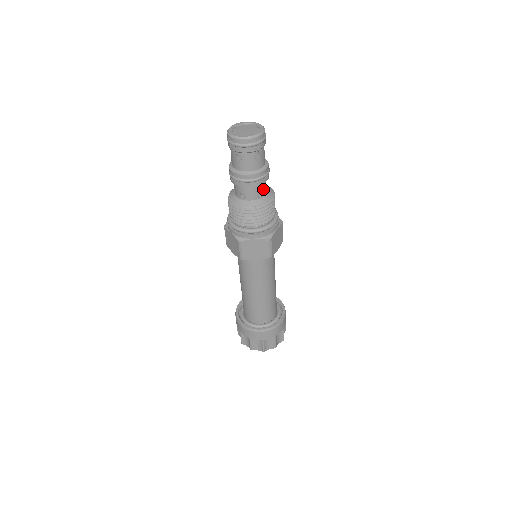
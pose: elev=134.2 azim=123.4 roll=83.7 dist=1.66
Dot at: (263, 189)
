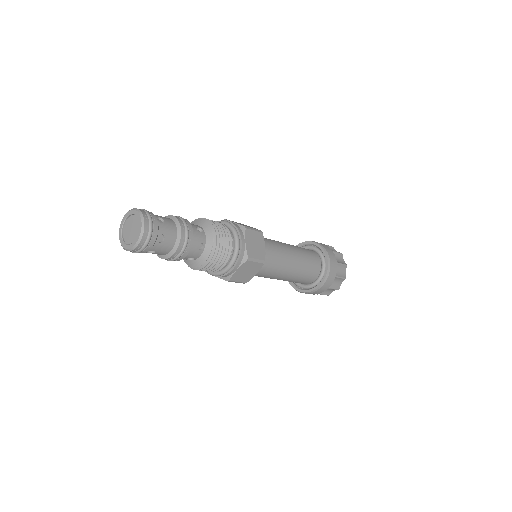
Dot at: (199, 240)
